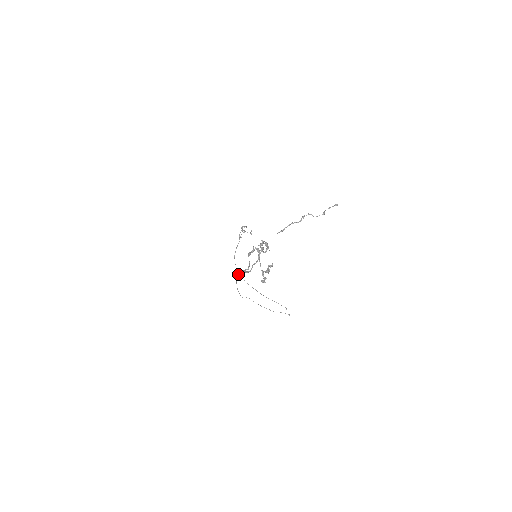
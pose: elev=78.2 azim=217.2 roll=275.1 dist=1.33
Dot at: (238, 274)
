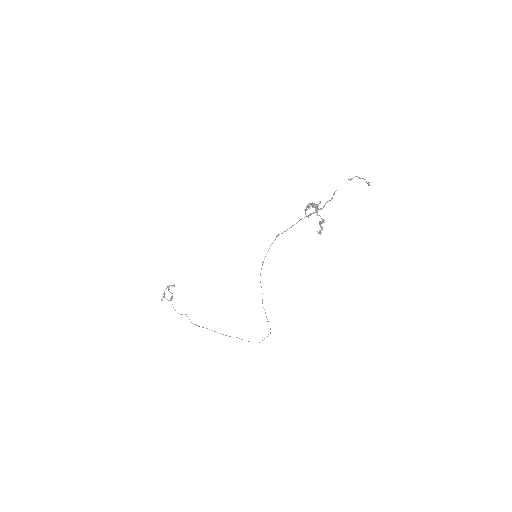
Dot at: (291, 227)
